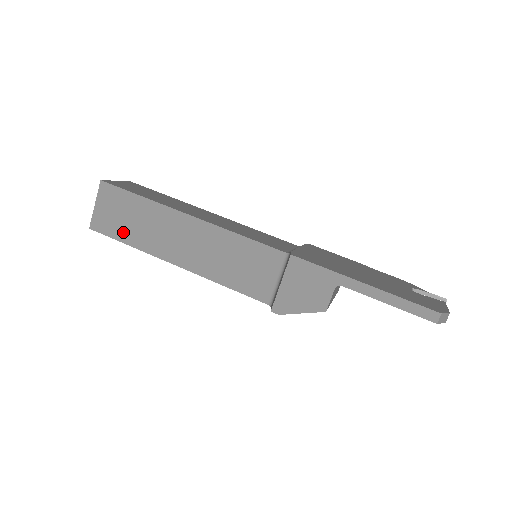
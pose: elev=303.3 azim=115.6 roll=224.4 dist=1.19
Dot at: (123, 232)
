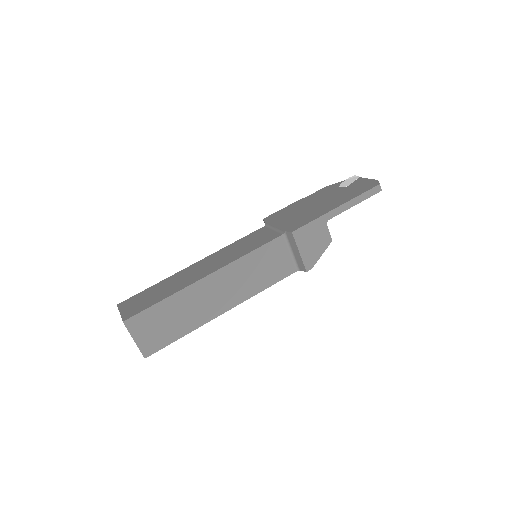
Dot at: (172, 333)
